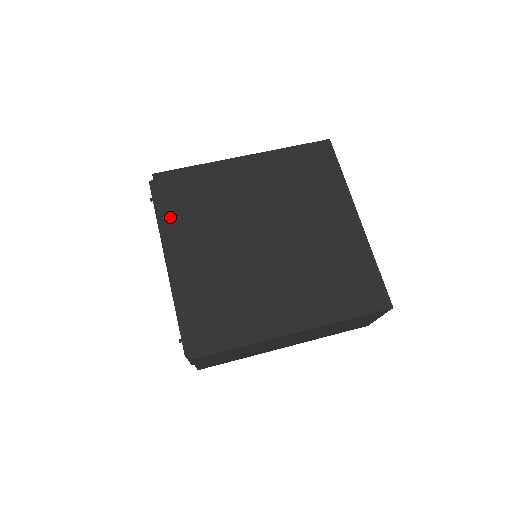
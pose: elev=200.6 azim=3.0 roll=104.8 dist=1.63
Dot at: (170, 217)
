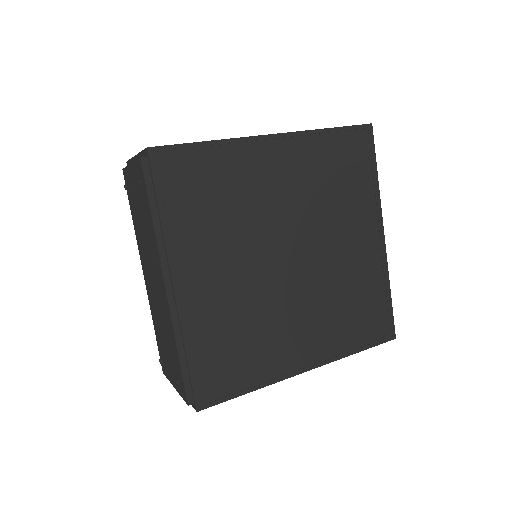
Dot at: (173, 222)
